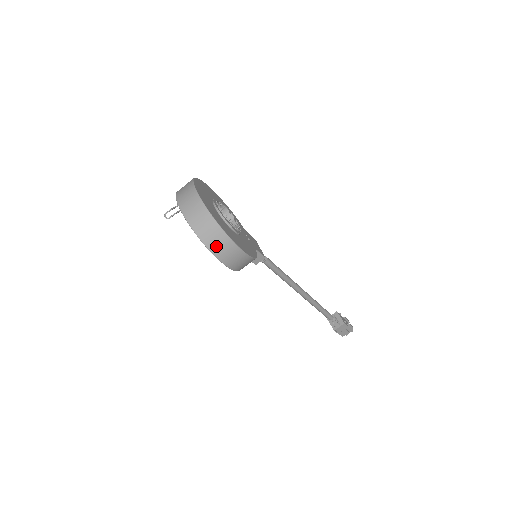
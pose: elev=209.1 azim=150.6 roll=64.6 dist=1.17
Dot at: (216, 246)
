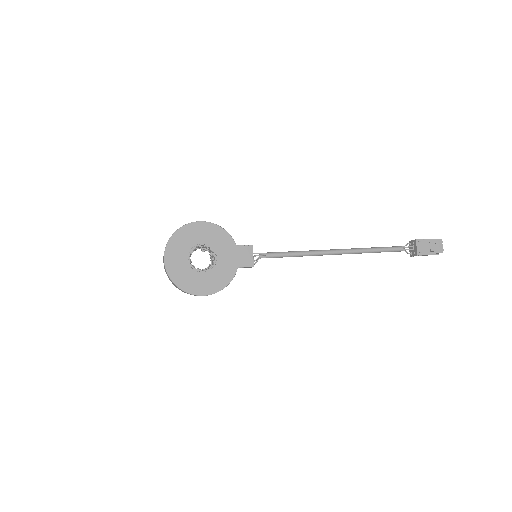
Dot at: occluded
